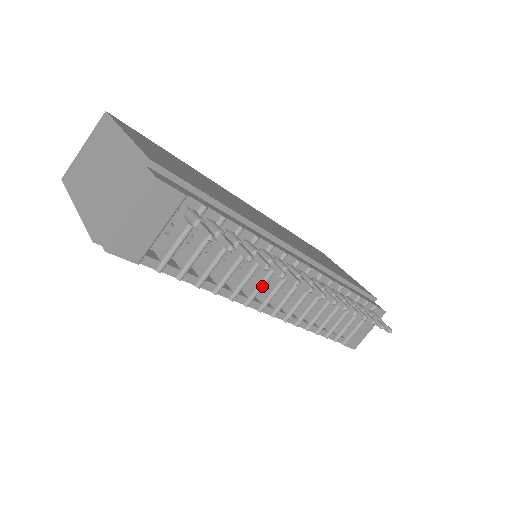
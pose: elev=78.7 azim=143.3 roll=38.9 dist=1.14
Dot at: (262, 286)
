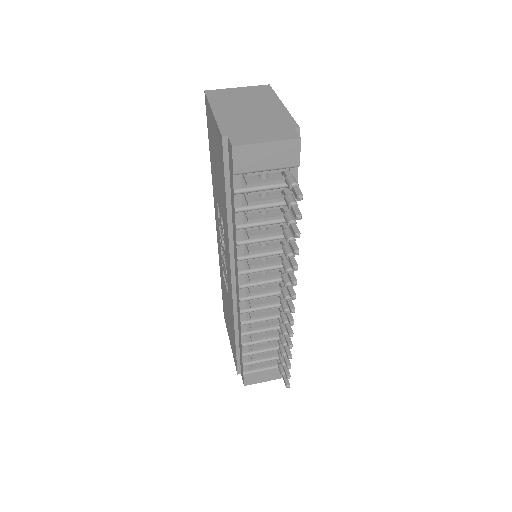
Dot at: (261, 270)
